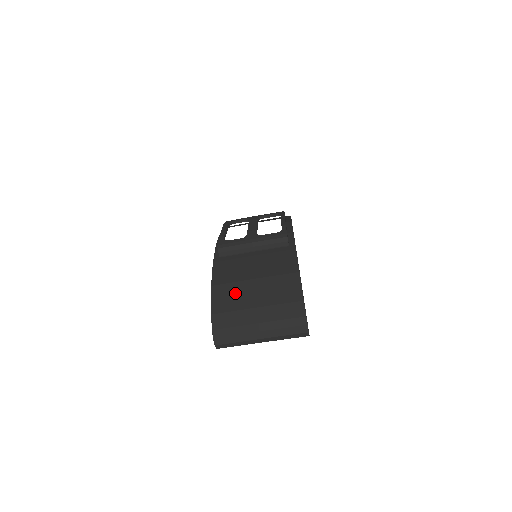
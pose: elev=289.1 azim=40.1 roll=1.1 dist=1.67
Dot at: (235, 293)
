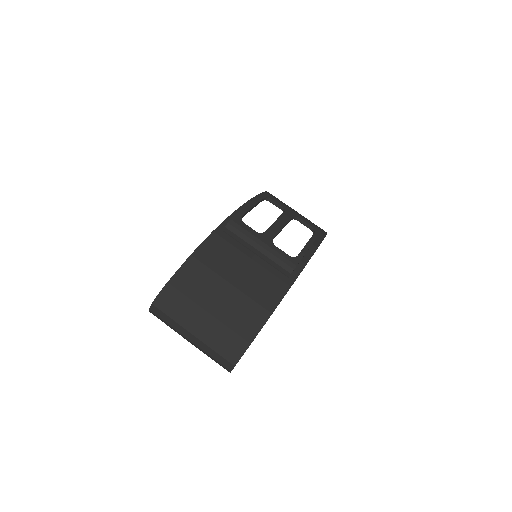
Dot at: (203, 281)
